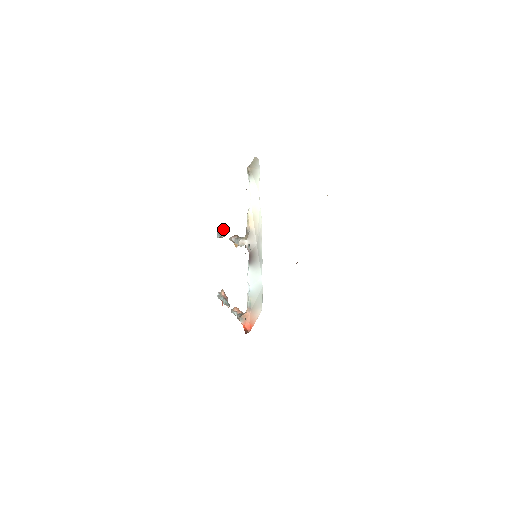
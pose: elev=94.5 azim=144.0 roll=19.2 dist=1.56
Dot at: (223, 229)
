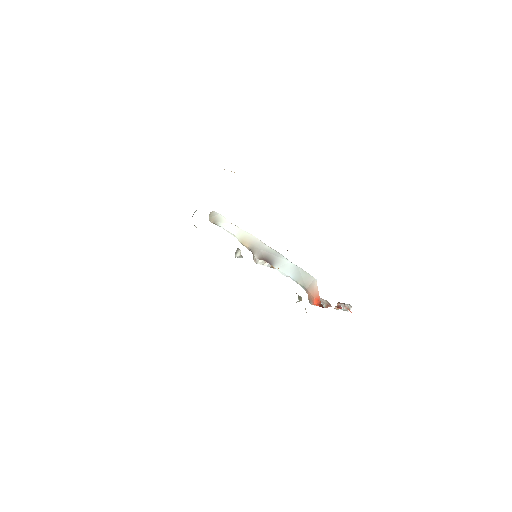
Dot at: occluded
